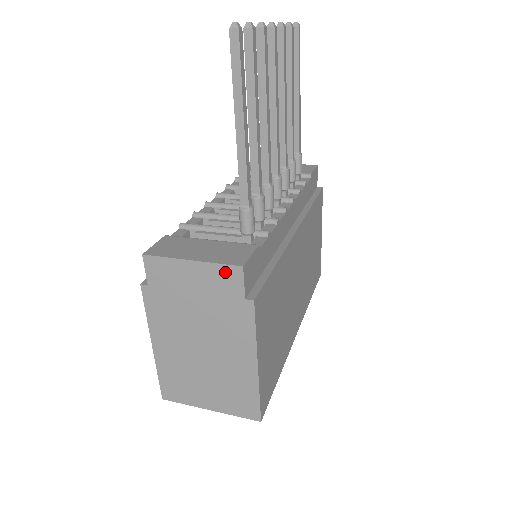
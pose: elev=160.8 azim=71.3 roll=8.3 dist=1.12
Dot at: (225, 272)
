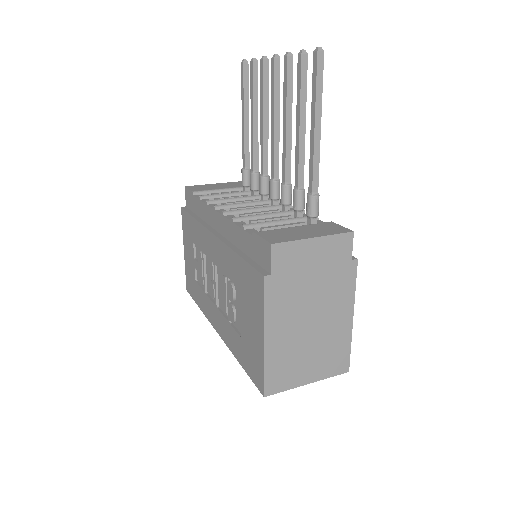
Dot at: (340, 240)
